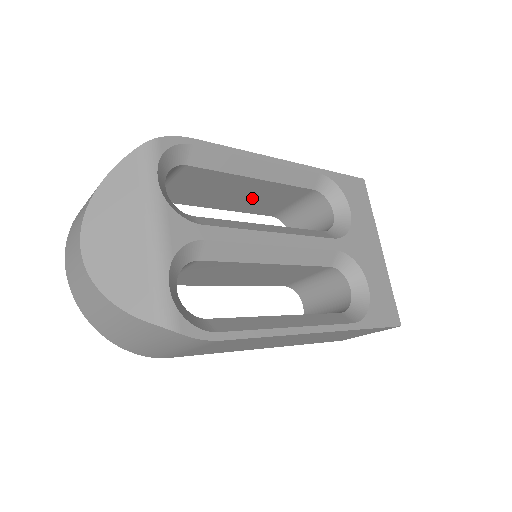
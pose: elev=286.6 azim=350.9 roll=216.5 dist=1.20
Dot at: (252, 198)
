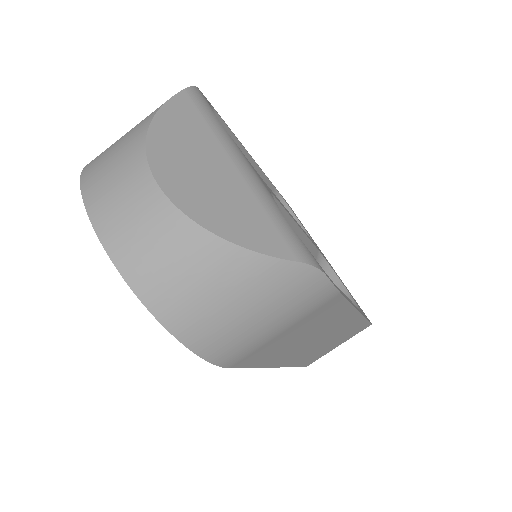
Dot at: occluded
